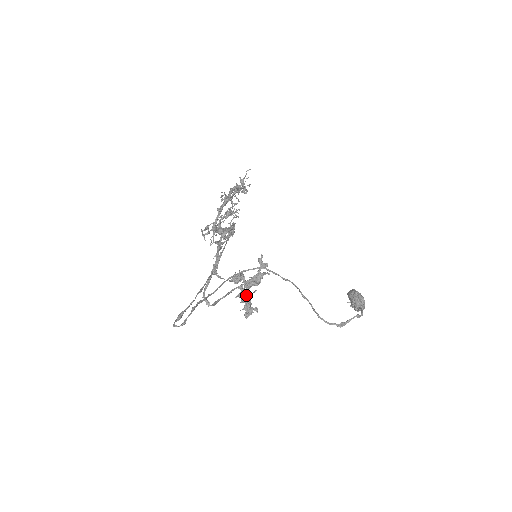
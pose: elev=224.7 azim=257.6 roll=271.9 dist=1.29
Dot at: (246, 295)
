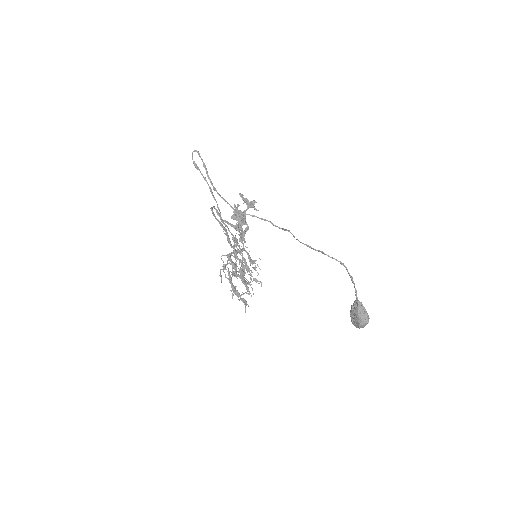
Dot at: (241, 217)
